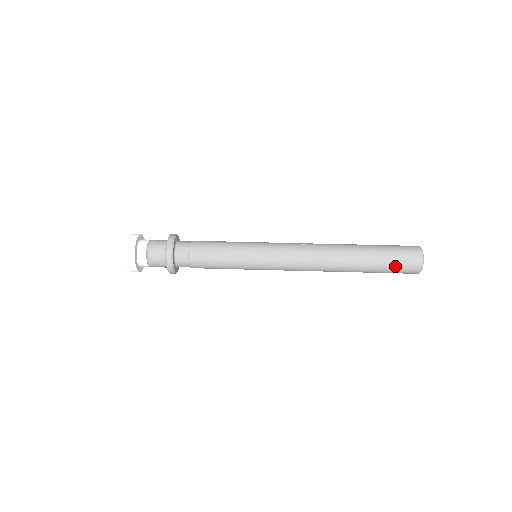
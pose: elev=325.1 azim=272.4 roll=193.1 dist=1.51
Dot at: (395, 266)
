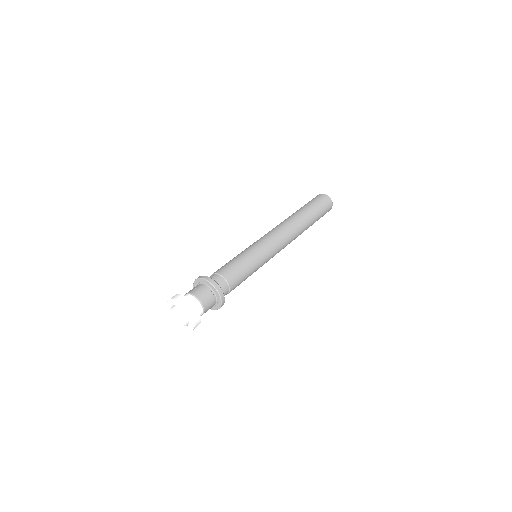
Dot at: (319, 203)
